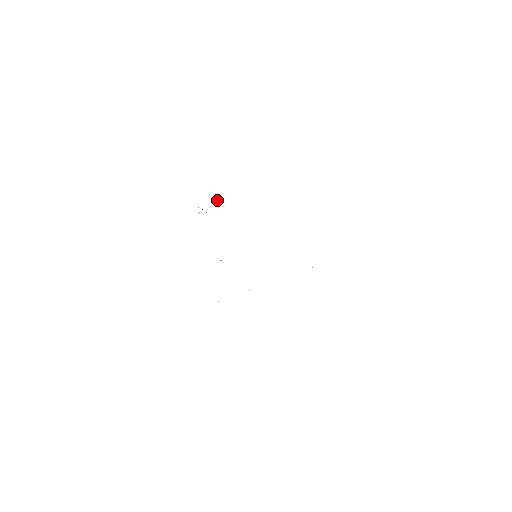
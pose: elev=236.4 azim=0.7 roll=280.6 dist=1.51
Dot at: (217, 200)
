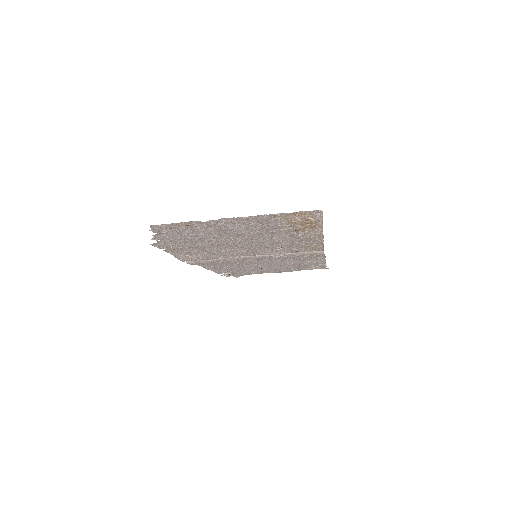
Dot at: (250, 274)
